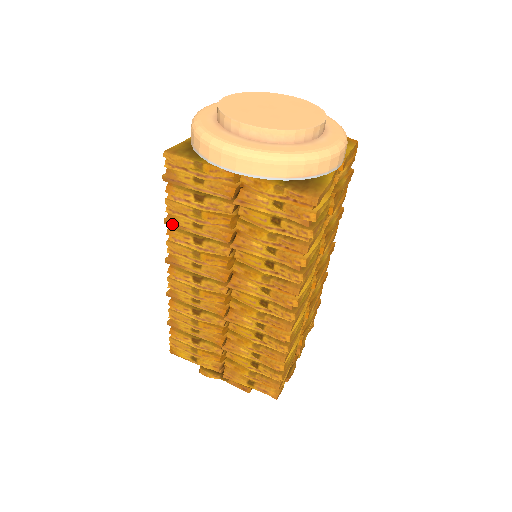
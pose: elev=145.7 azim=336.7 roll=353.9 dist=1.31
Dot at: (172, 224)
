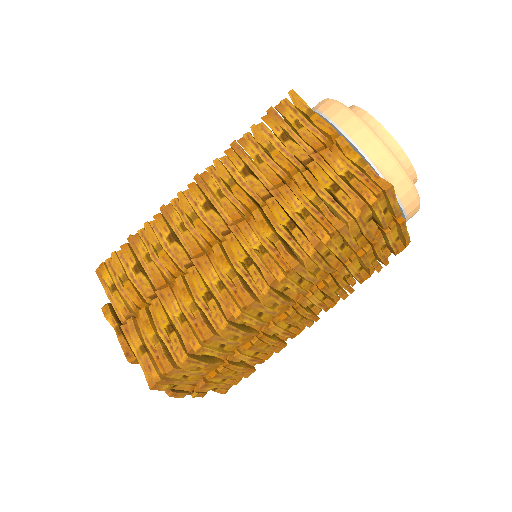
Dot at: (237, 148)
